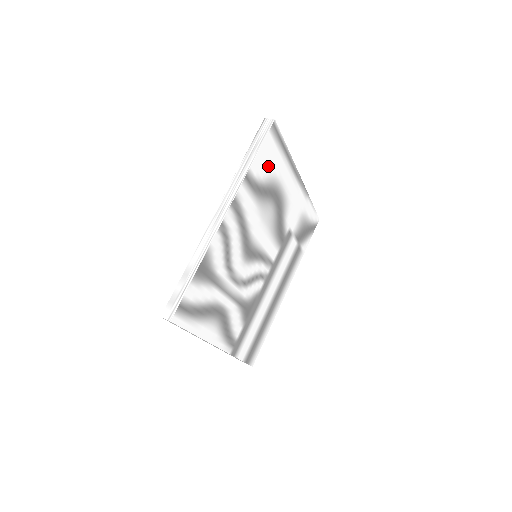
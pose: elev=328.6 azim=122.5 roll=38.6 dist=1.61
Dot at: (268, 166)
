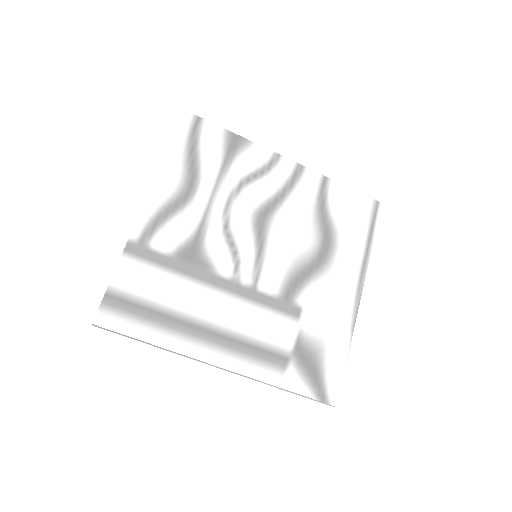
Dot at: (346, 213)
